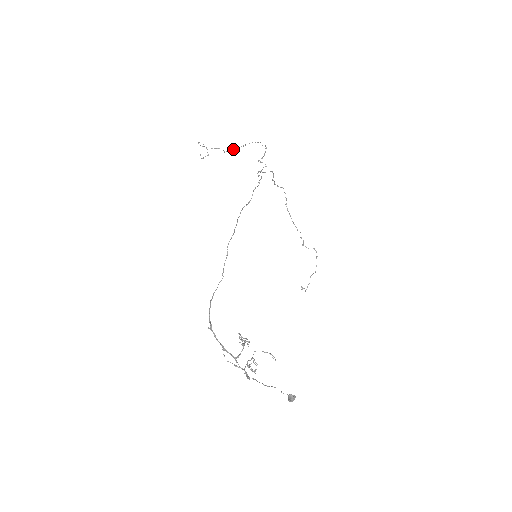
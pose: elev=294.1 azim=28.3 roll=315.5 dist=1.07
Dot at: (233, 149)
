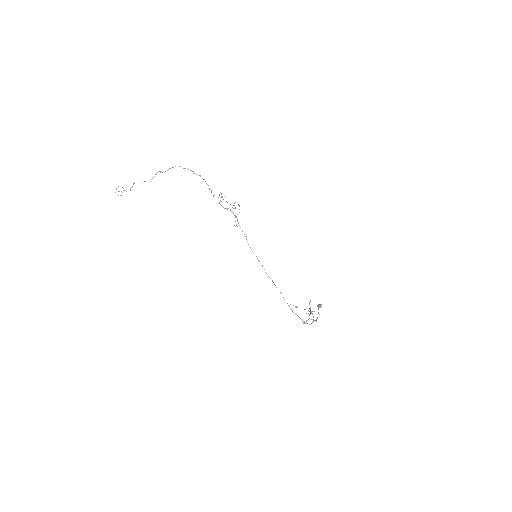
Dot at: occluded
